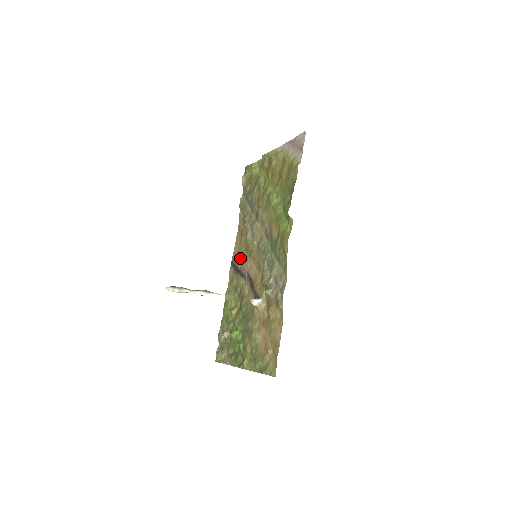
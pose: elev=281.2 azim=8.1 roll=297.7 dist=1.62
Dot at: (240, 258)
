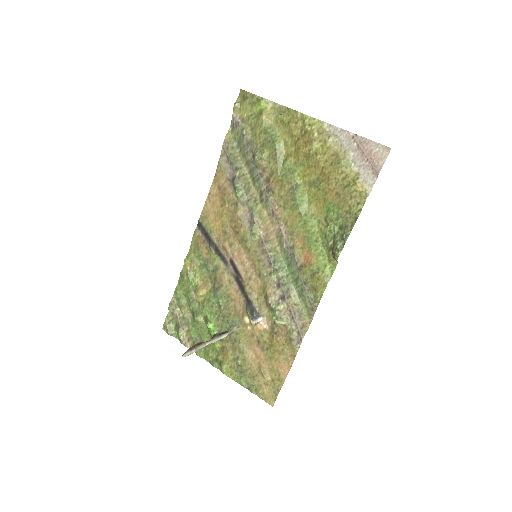
Dot at: (218, 230)
